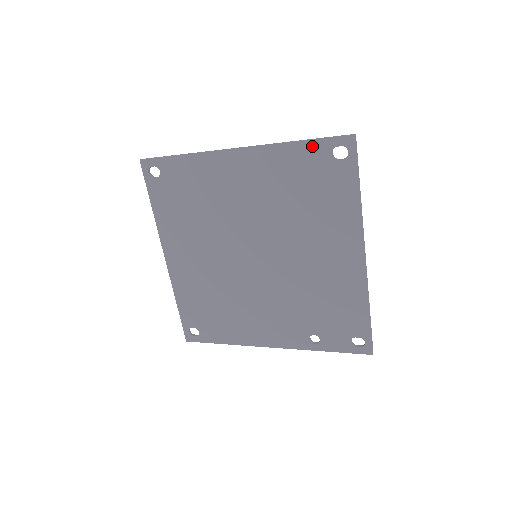
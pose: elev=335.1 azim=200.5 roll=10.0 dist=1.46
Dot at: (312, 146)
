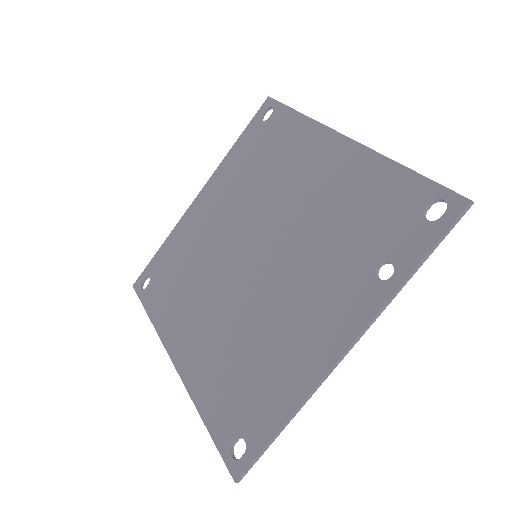
Dot at: (246, 133)
